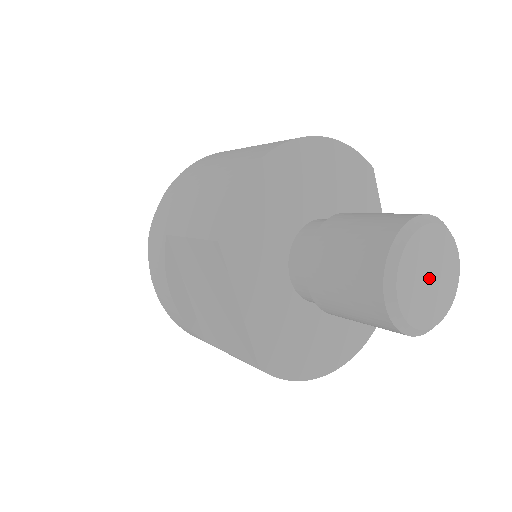
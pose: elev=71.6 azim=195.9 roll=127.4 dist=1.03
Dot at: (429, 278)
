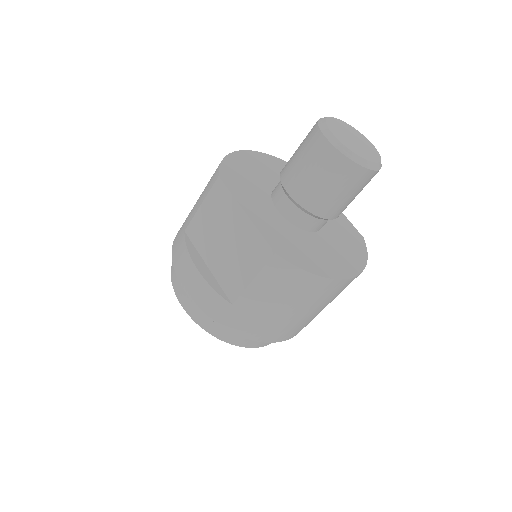
Dot at: (353, 139)
